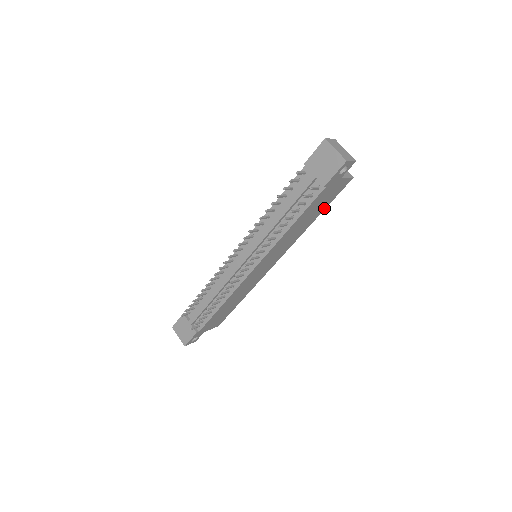
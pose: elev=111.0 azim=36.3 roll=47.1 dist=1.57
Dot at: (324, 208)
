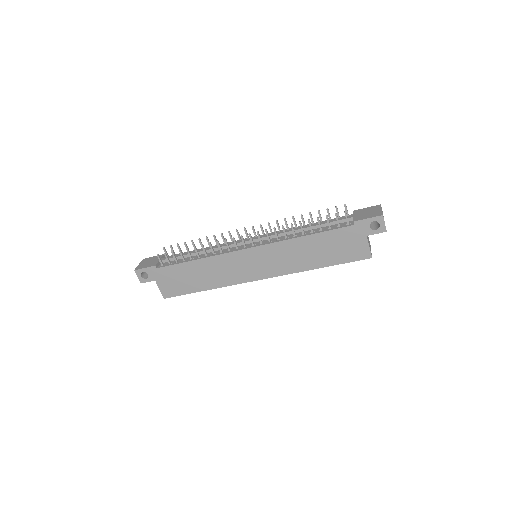
Dot at: (333, 263)
